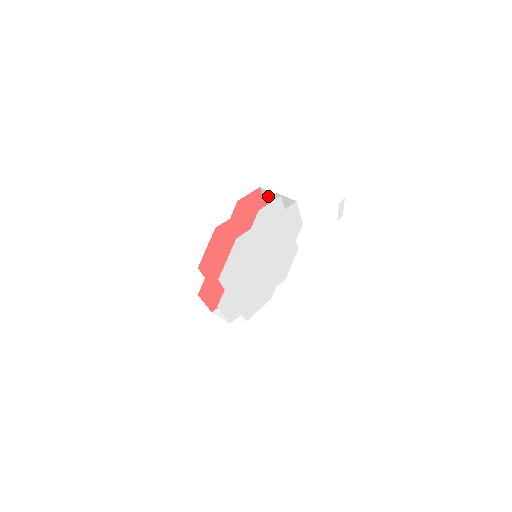
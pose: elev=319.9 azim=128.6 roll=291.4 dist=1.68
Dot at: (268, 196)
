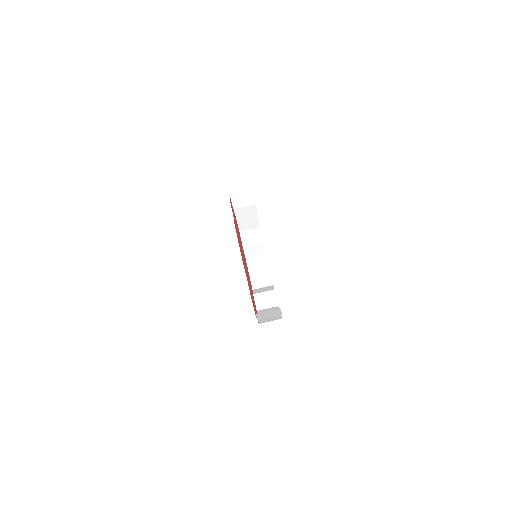
Dot at: occluded
